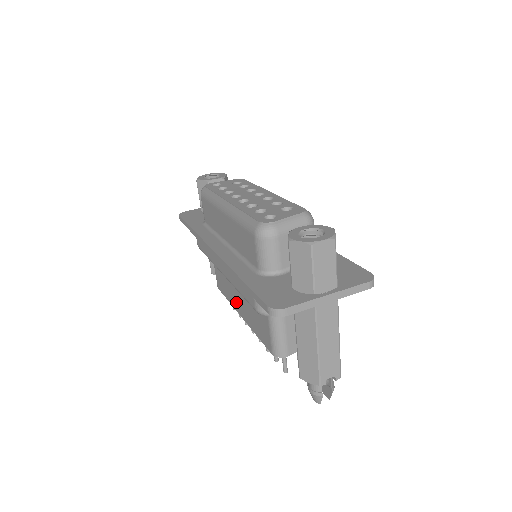
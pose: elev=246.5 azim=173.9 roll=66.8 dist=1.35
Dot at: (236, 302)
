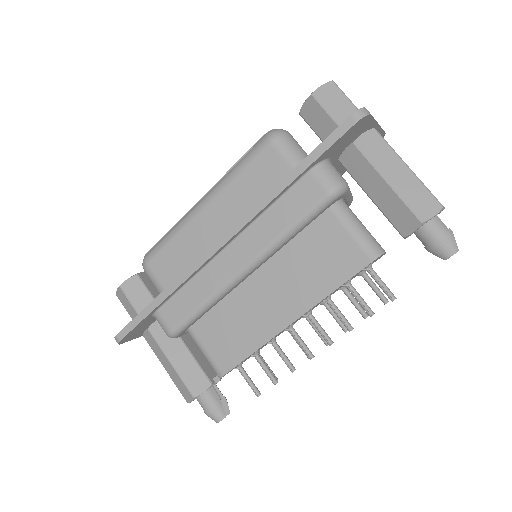
Dot at: (273, 317)
